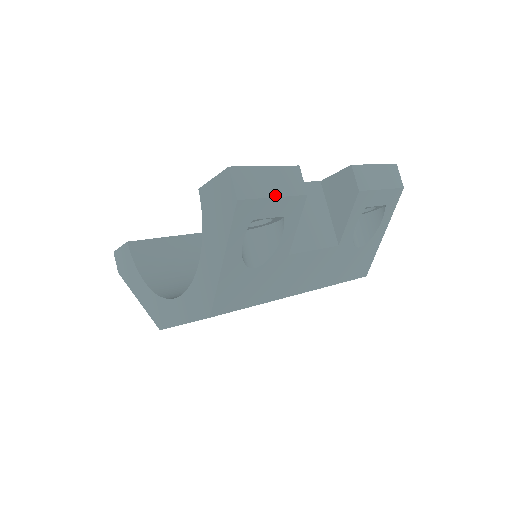
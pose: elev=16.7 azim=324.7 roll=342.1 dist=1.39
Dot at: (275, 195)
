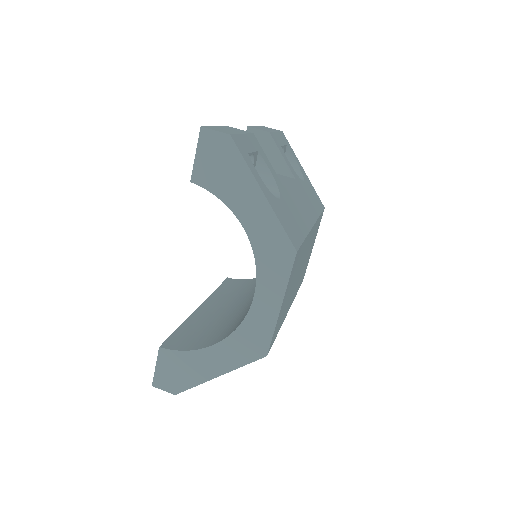
Dot at: (241, 133)
